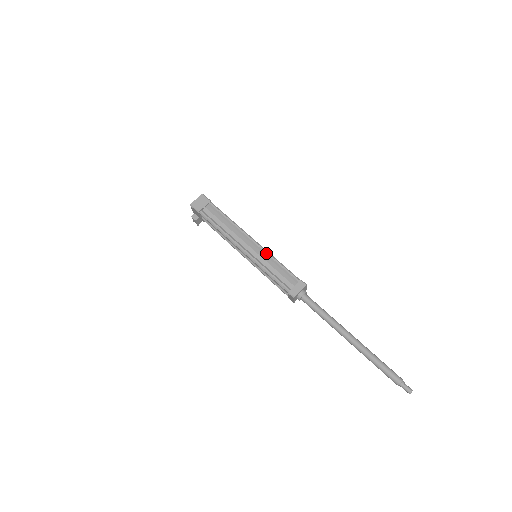
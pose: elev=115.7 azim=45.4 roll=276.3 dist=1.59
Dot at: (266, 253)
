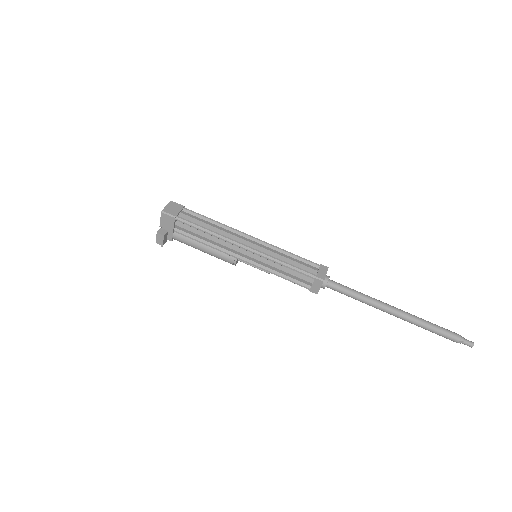
Dot at: (272, 246)
